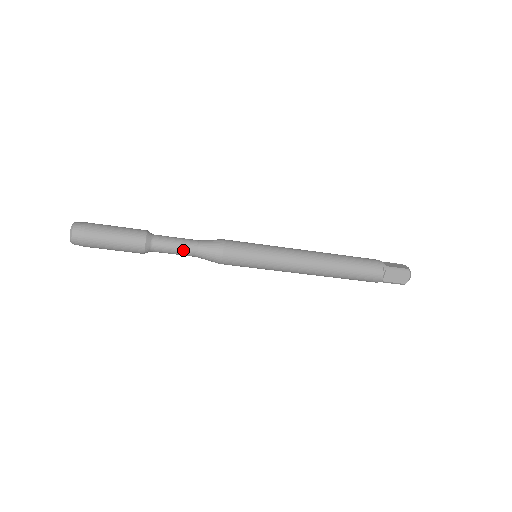
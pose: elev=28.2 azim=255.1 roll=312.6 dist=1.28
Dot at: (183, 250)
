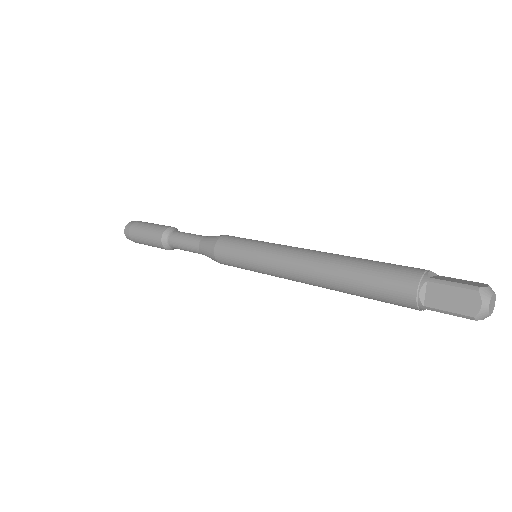
Dot at: occluded
